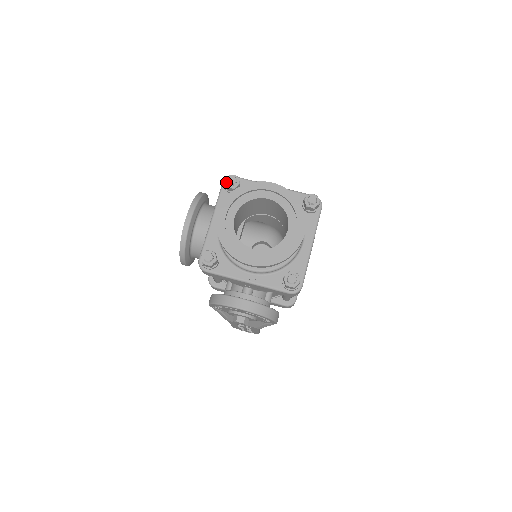
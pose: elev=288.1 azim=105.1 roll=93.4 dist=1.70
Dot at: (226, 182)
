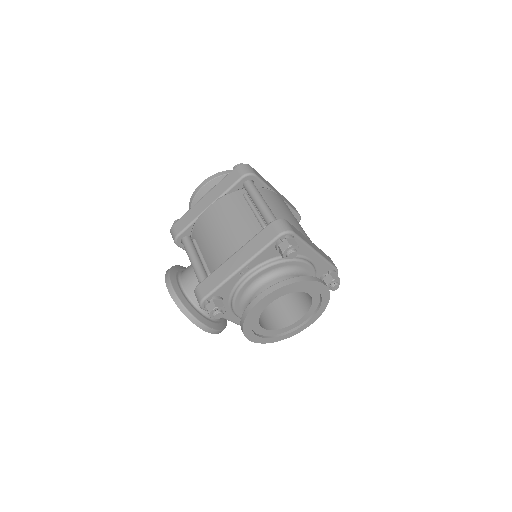
Dot at: occluded
